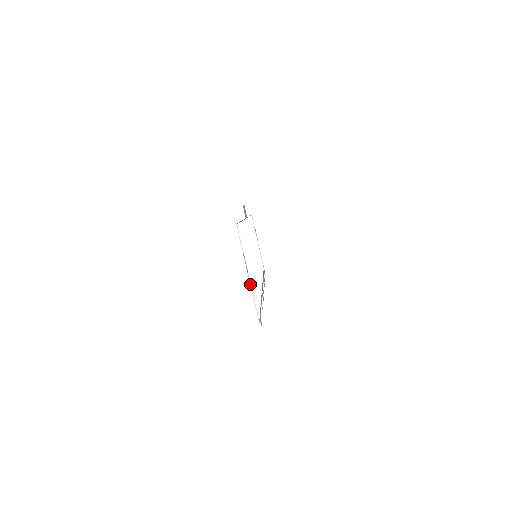
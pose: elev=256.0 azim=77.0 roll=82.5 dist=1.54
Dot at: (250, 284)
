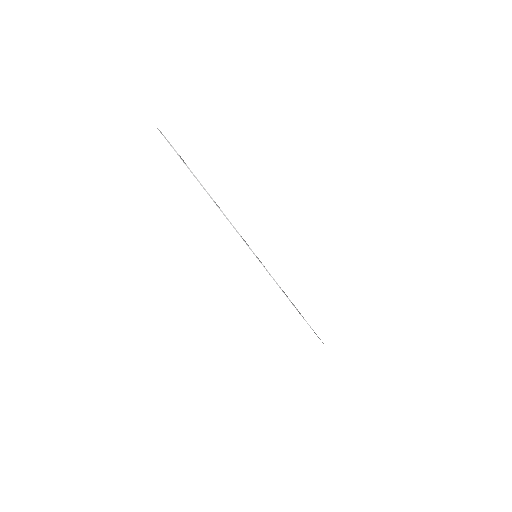
Dot at: (165, 138)
